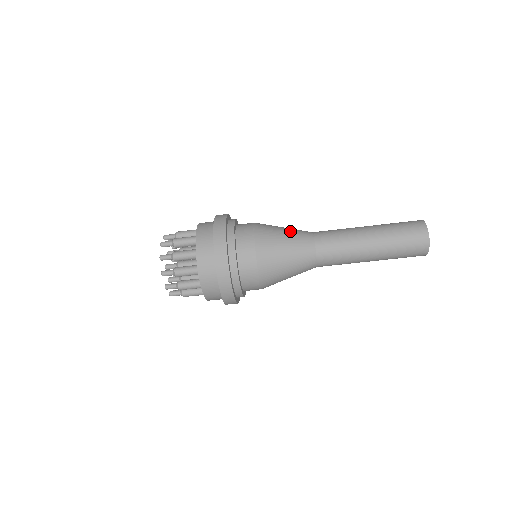
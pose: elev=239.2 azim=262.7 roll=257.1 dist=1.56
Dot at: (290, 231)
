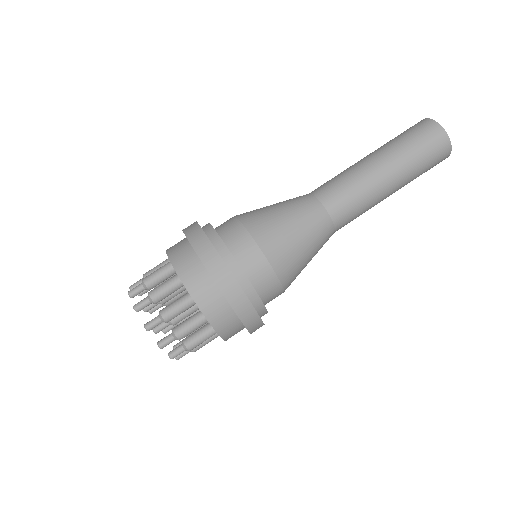
Dot at: (288, 208)
